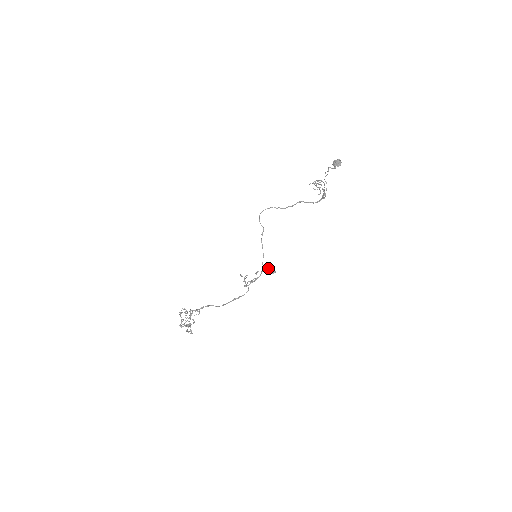
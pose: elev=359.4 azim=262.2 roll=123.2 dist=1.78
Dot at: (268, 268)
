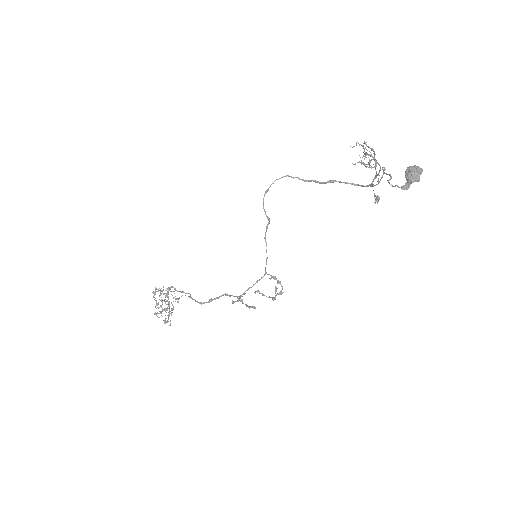
Dot at: (273, 298)
